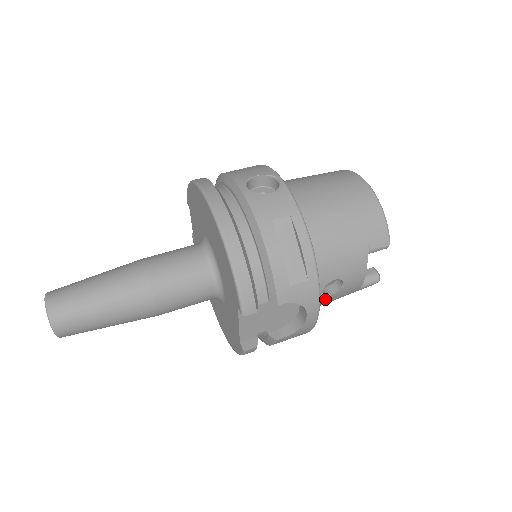
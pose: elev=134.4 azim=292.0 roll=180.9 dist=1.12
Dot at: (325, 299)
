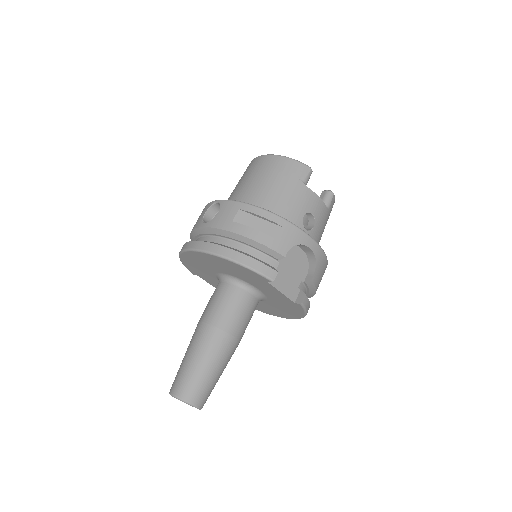
Dot at: (314, 233)
